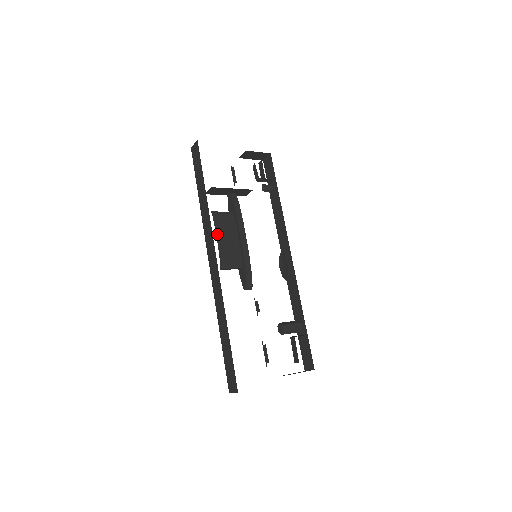
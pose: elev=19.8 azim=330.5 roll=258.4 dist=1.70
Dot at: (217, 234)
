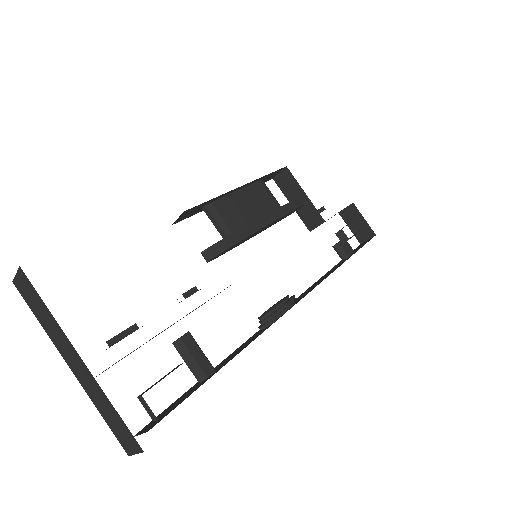
Dot at: (243, 188)
